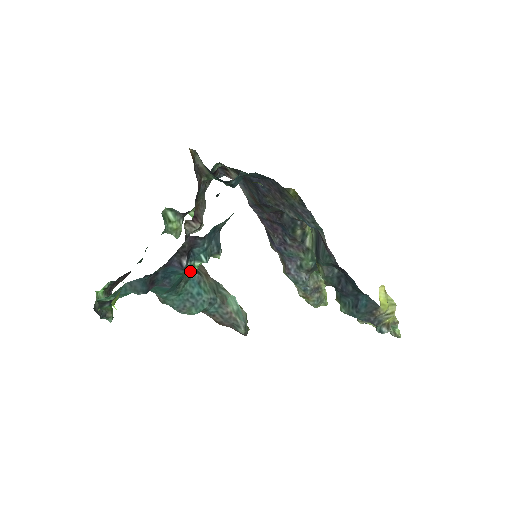
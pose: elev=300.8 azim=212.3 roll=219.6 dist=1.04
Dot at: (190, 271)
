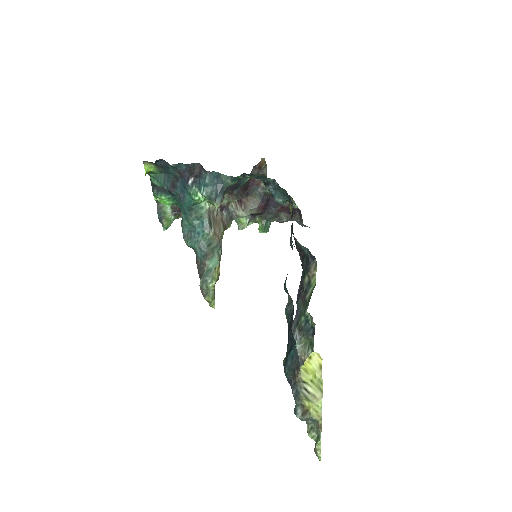
Dot at: (194, 196)
